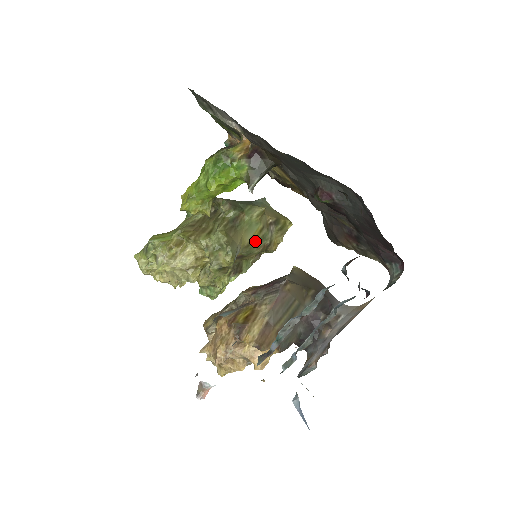
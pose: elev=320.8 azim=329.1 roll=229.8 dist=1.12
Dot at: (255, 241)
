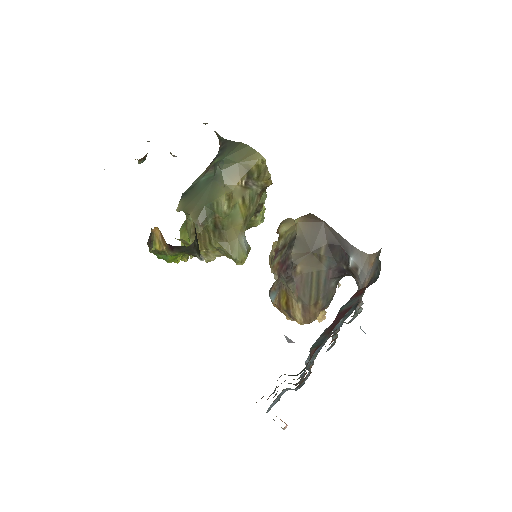
Dot at: (247, 210)
